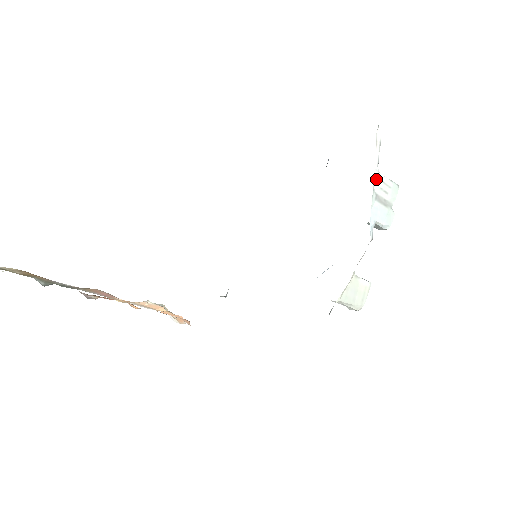
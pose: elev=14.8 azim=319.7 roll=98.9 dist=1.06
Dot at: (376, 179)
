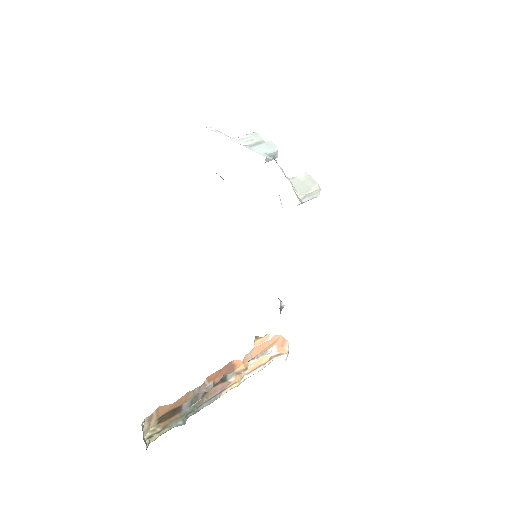
Dot at: (237, 141)
